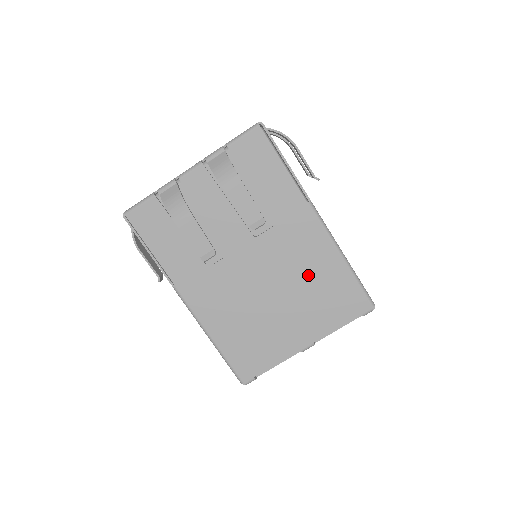
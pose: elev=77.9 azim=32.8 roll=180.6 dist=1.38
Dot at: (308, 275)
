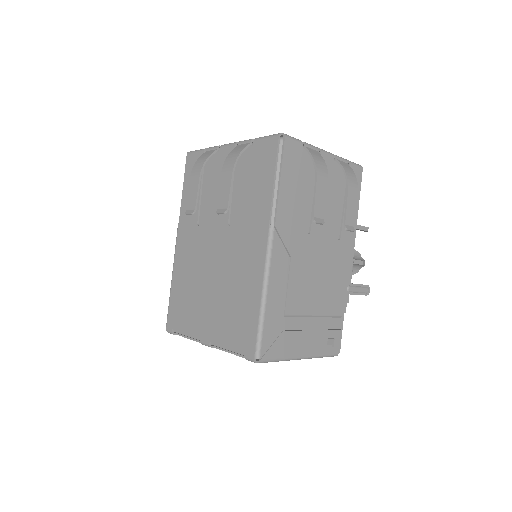
Dot at: (236, 286)
